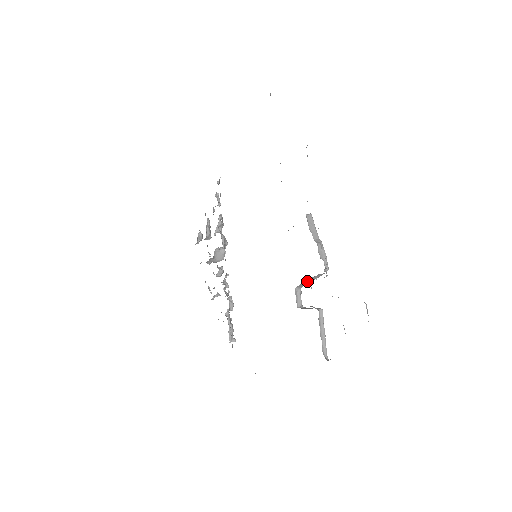
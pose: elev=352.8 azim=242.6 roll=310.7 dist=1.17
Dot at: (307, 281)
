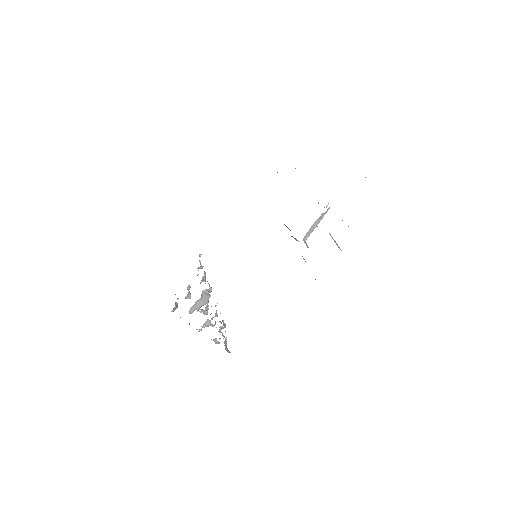
Dot at: (312, 227)
